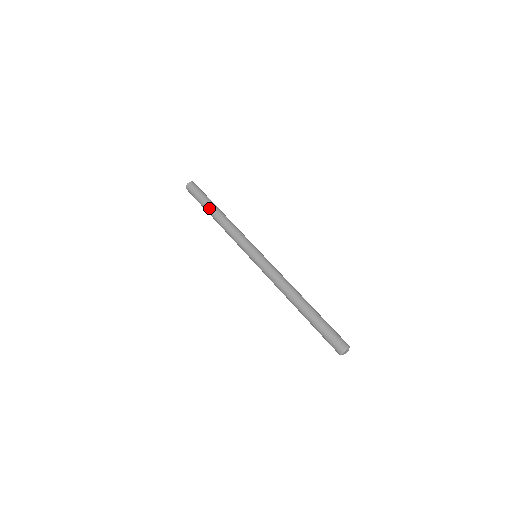
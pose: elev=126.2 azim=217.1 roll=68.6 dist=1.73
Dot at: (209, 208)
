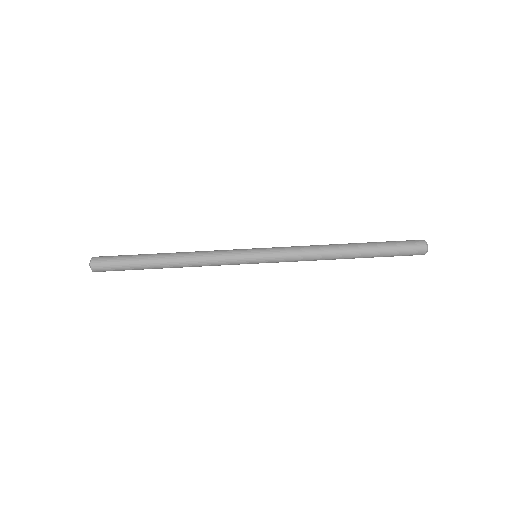
Dot at: (151, 263)
